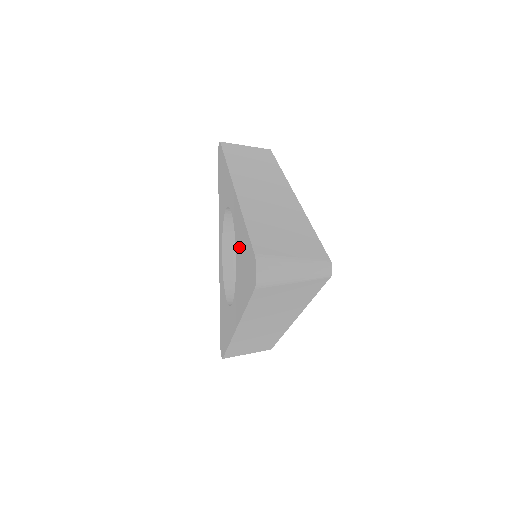
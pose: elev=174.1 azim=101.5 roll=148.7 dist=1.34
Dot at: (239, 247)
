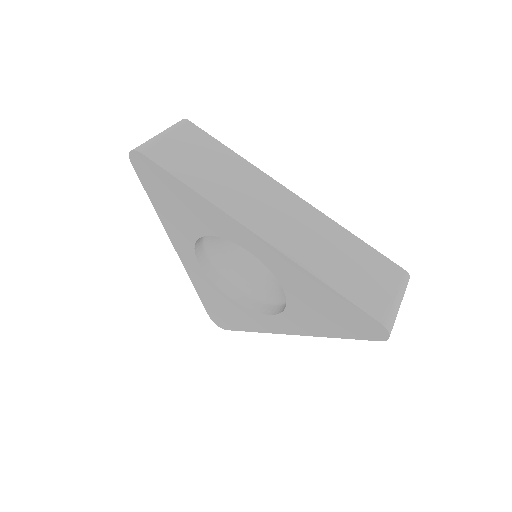
Dot at: (303, 293)
